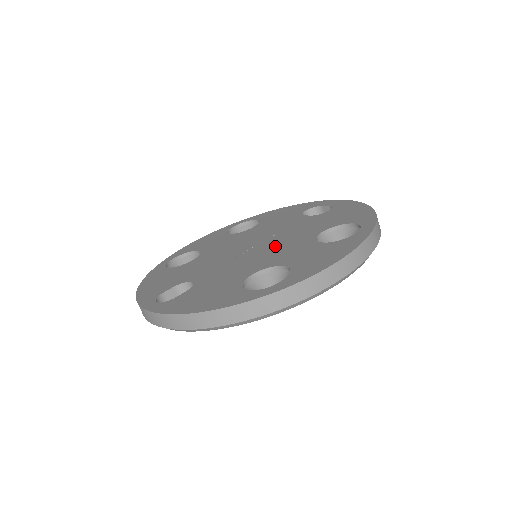
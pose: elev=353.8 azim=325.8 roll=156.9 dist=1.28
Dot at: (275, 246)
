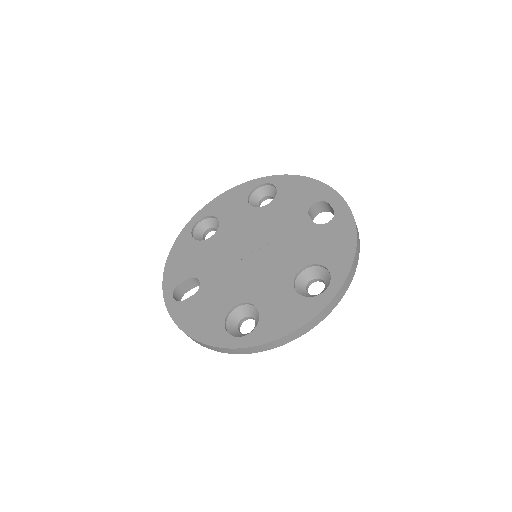
Dot at: (266, 265)
